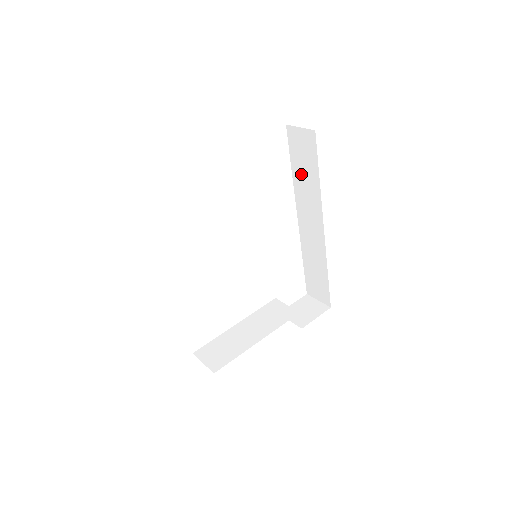
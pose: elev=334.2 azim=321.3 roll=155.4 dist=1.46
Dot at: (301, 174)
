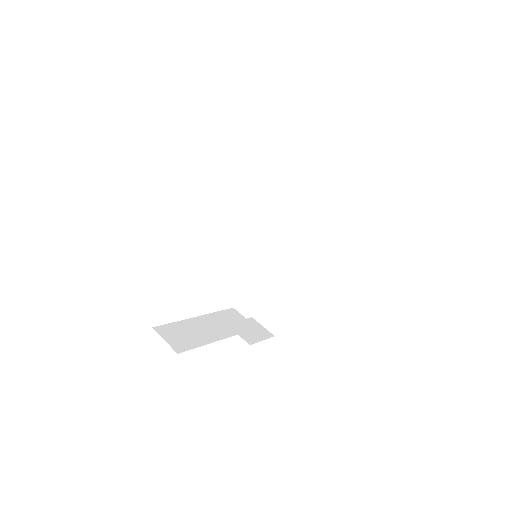
Dot at: (314, 204)
